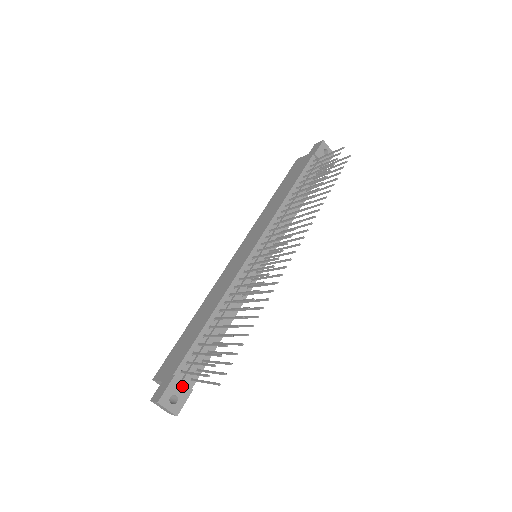
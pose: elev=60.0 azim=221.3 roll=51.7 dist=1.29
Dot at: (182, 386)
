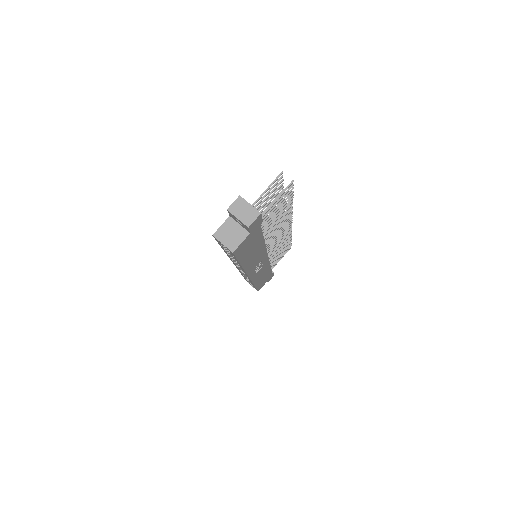
Dot at: occluded
